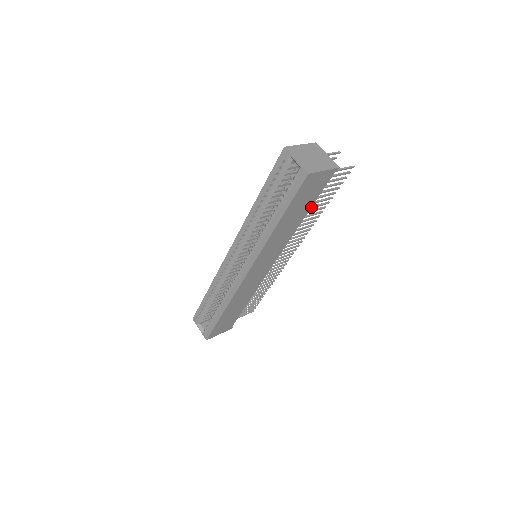
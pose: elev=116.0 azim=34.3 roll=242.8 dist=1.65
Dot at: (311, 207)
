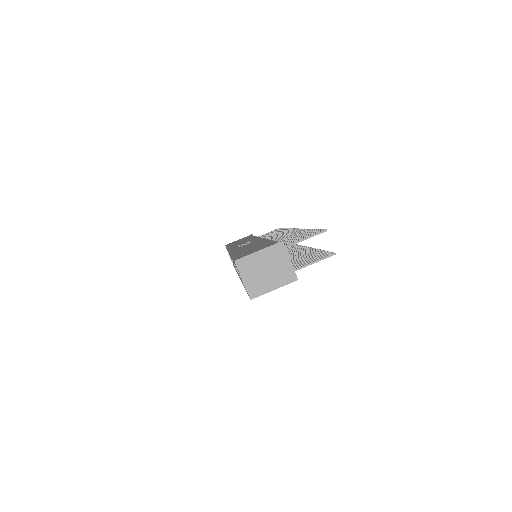
Dot at: occluded
